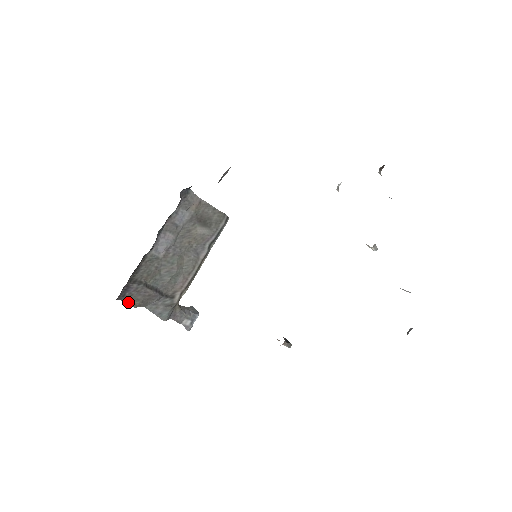
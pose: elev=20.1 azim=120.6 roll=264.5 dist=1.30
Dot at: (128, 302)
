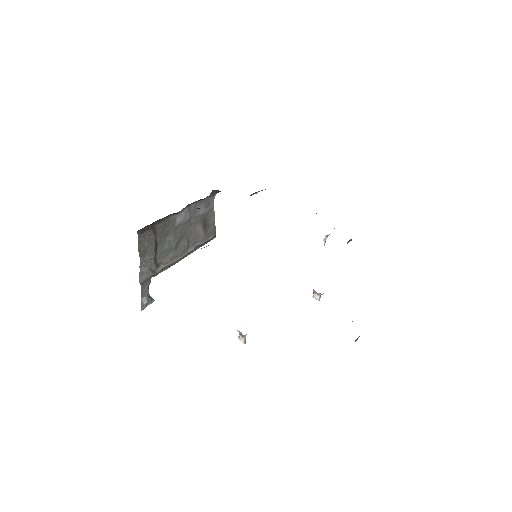
Dot at: (139, 241)
